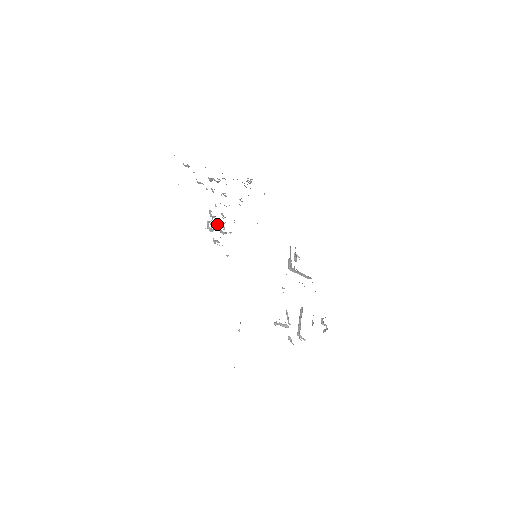
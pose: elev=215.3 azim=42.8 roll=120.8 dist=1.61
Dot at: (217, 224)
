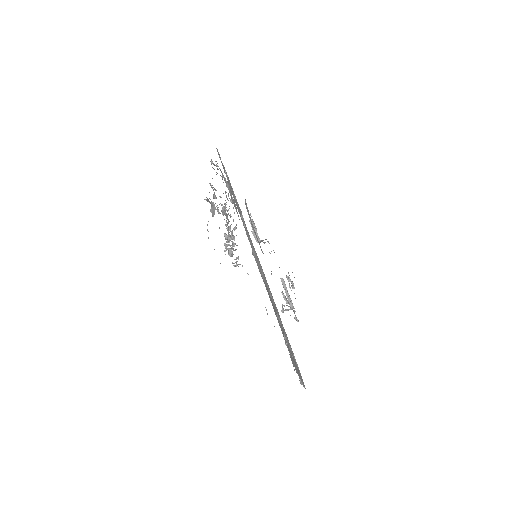
Dot at: occluded
